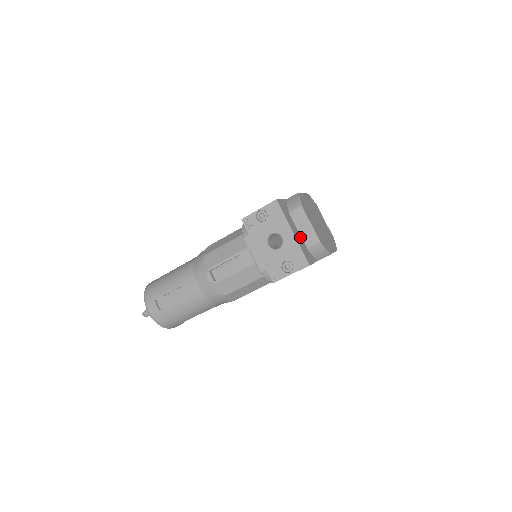
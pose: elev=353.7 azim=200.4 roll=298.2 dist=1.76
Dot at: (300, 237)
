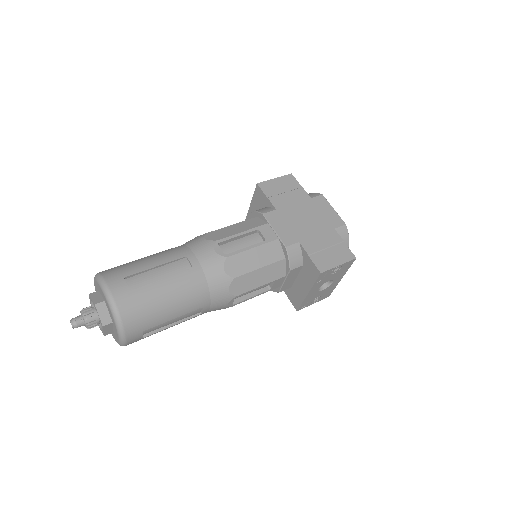
Dot at: occluded
